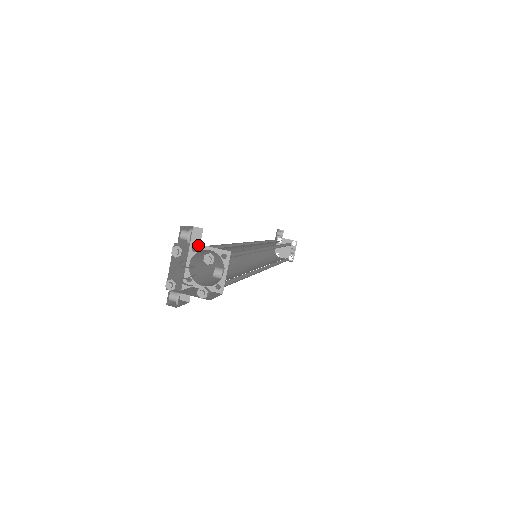
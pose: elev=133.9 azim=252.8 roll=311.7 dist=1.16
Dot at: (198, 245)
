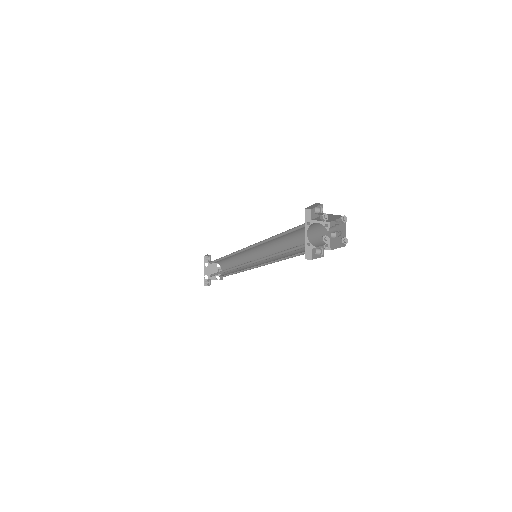
Dot at: (310, 220)
